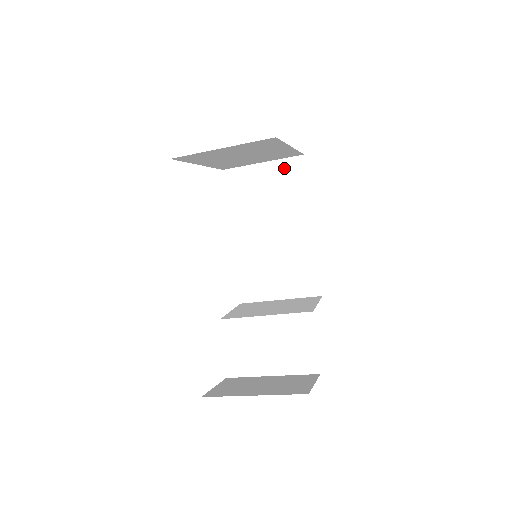
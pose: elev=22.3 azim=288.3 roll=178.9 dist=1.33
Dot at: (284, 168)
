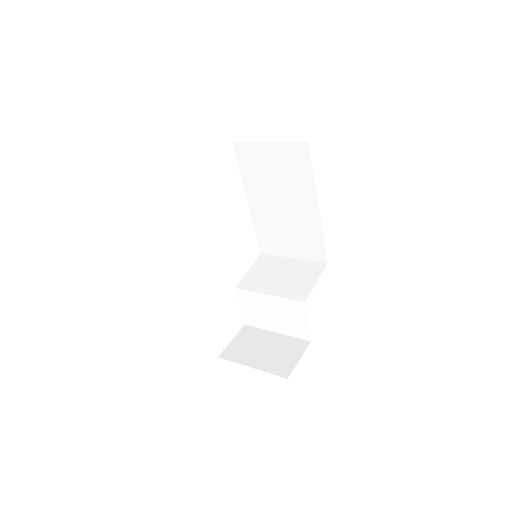
Dot at: (289, 152)
